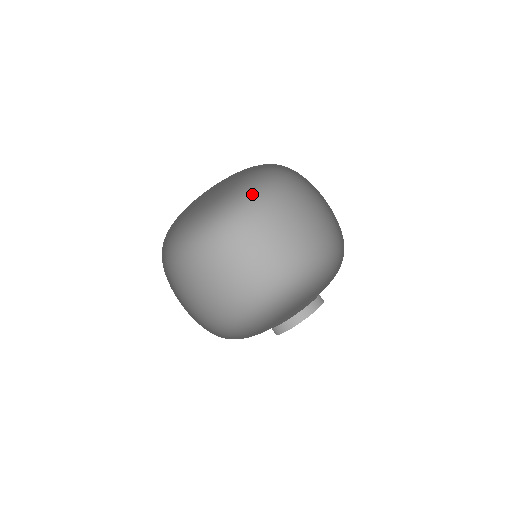
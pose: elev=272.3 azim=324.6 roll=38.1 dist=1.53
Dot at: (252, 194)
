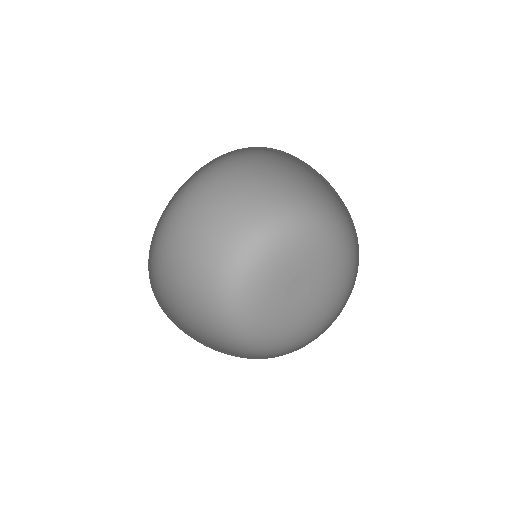
Dot at: occluded
